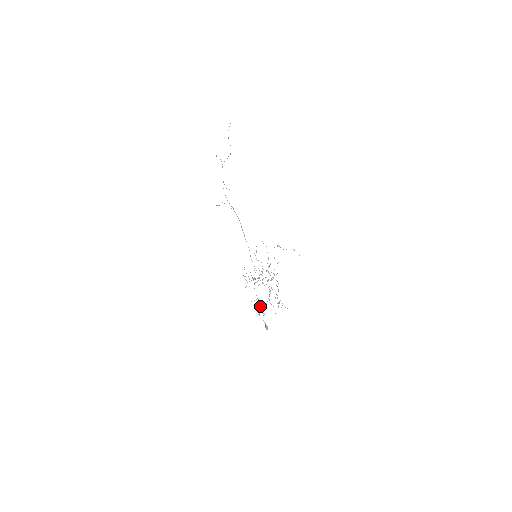
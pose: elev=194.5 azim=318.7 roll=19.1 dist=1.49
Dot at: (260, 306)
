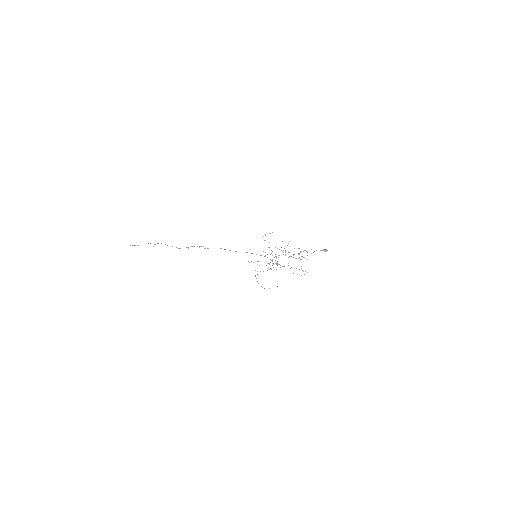
Dot at: occluded
